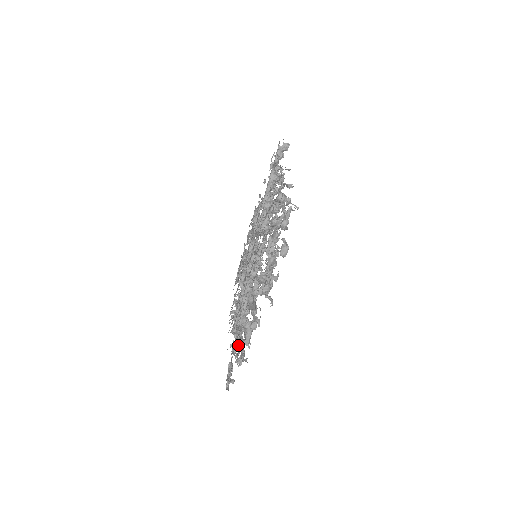
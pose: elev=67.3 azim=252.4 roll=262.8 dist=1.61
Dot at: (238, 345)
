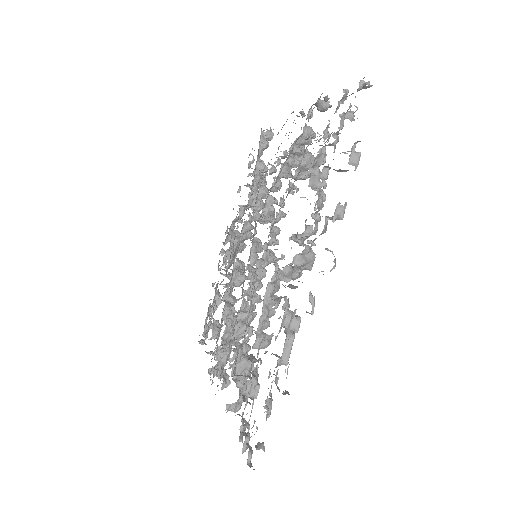
Dot at: (250, 392)
